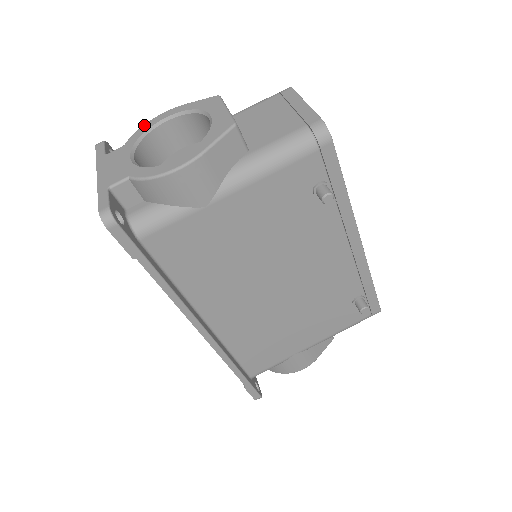
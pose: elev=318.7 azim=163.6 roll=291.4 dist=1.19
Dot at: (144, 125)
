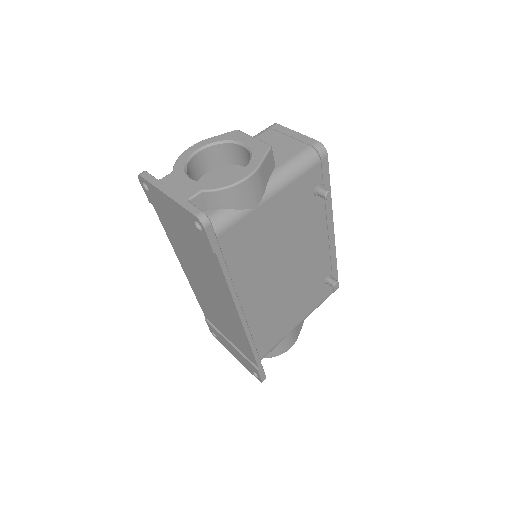
Dot at: (181, 155)
